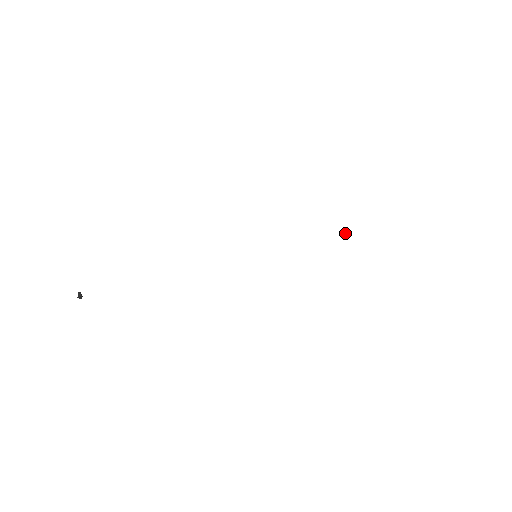
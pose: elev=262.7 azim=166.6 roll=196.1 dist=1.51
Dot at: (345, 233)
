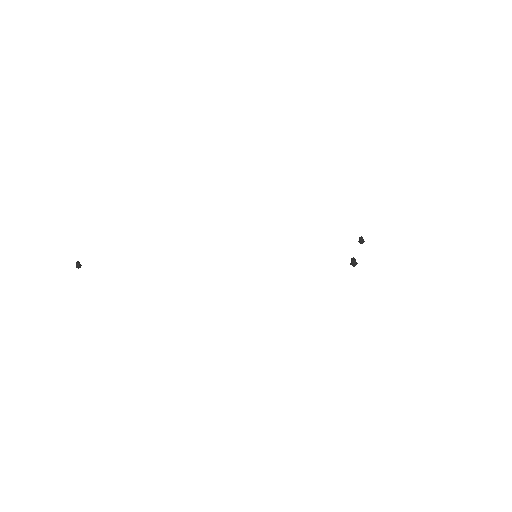
Dot at: (353, 260)
